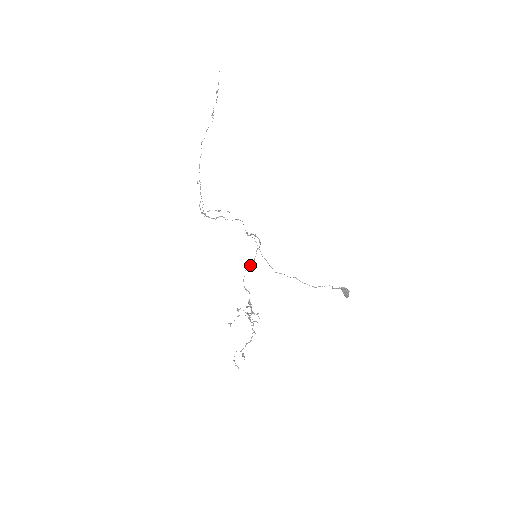
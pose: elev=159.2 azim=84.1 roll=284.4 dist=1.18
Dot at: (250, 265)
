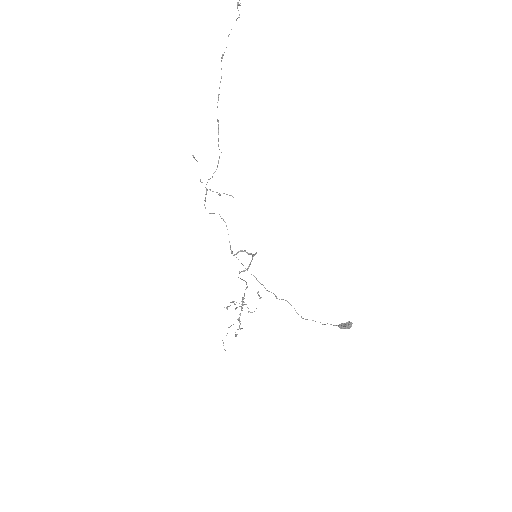
Dot at: (243, 271)
